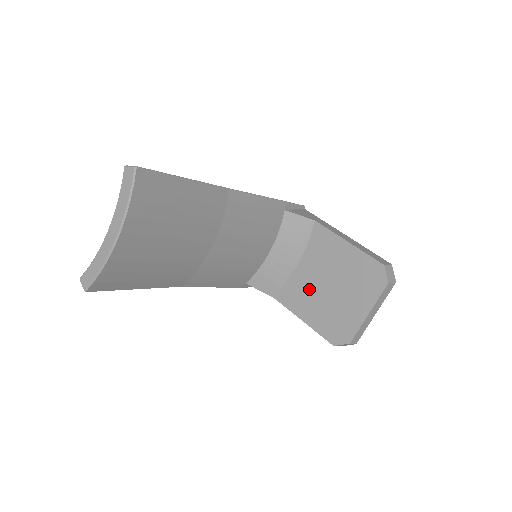
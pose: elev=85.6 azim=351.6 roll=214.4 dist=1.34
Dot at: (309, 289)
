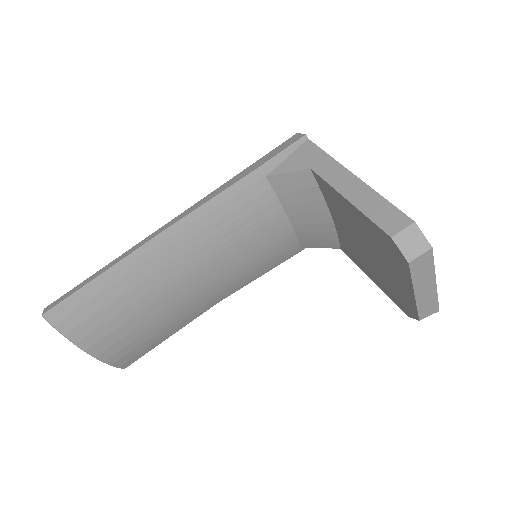
Dot at: (356, 249)
